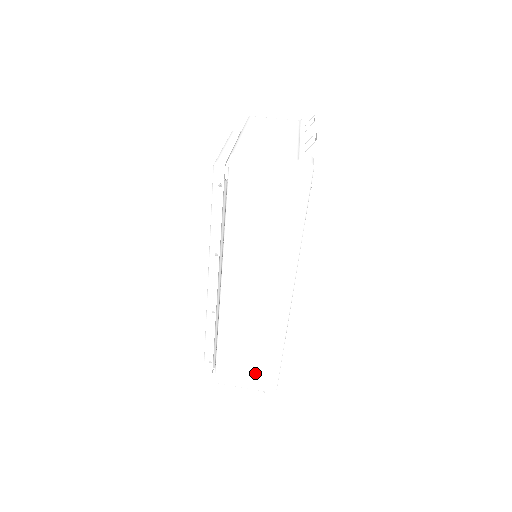
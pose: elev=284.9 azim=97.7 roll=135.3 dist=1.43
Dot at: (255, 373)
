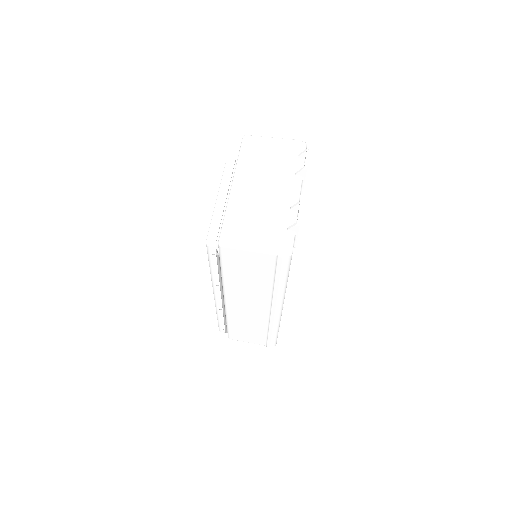
Dot at: (258, 338)
